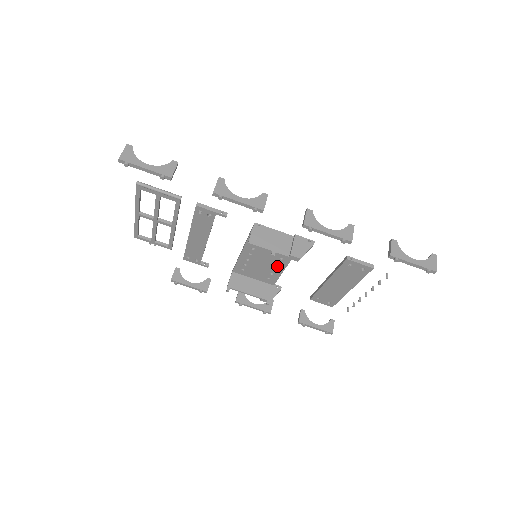
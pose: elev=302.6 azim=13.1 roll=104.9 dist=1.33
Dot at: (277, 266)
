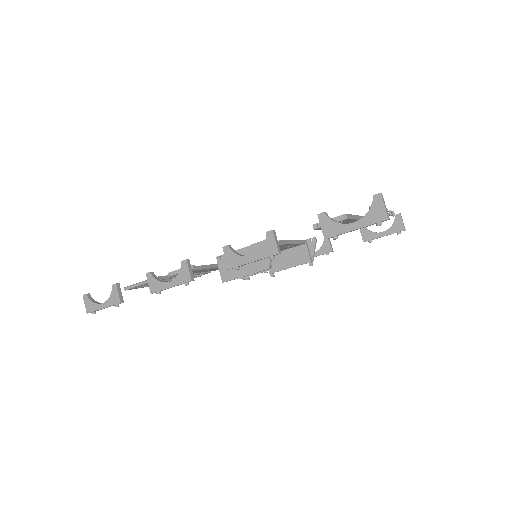
Dot at: occluded
